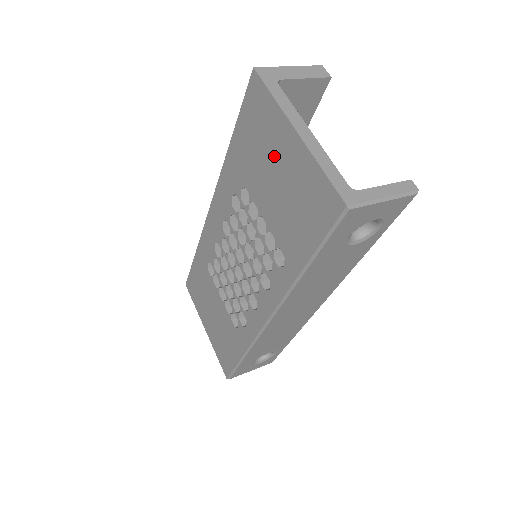
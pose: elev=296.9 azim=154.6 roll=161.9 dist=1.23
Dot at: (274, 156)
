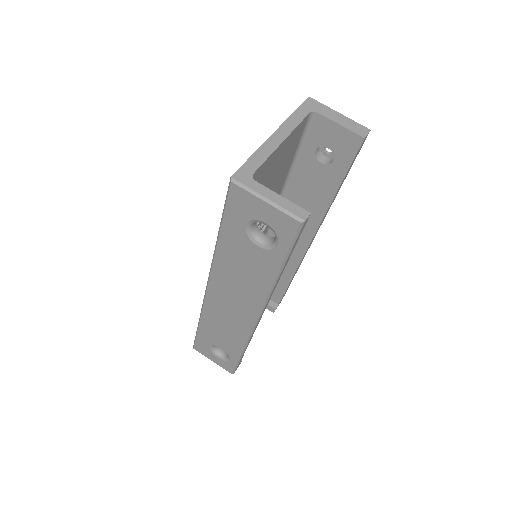
Dot at: occluded
